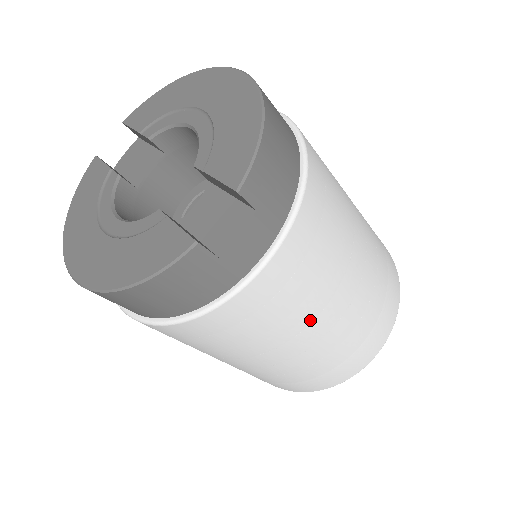
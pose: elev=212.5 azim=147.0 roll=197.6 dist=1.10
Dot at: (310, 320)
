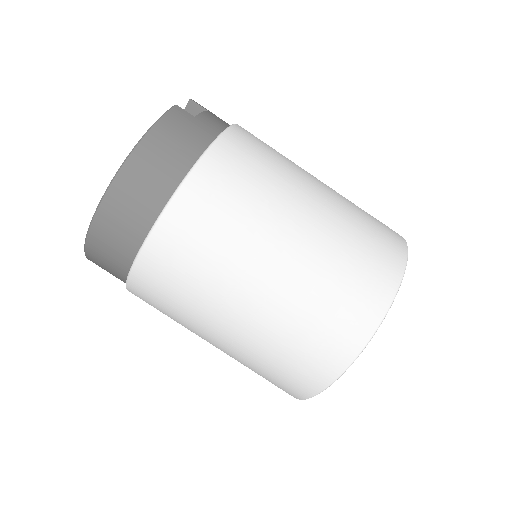
Dot at: (299, 180)
